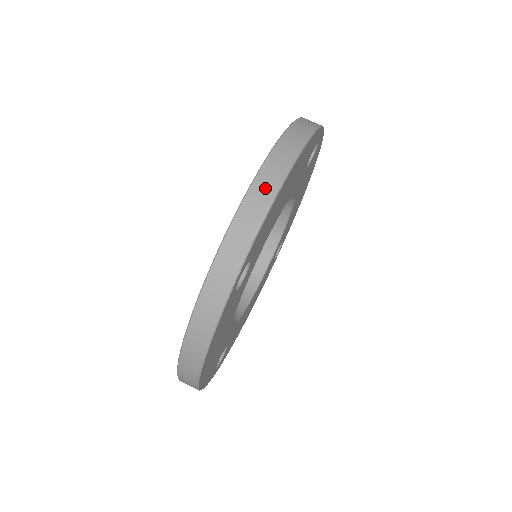
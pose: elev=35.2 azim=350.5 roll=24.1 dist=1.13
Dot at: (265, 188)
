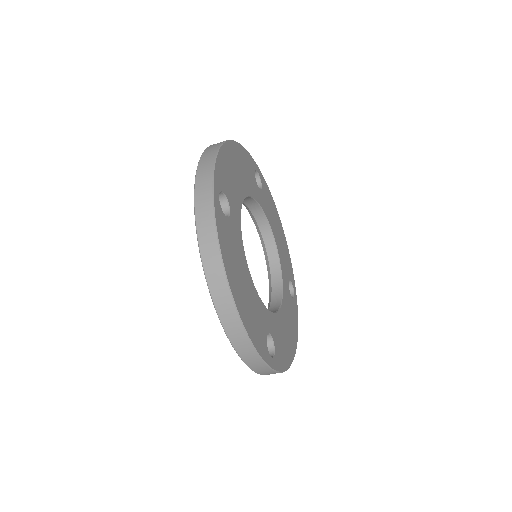
Dot at: (211, 150)
